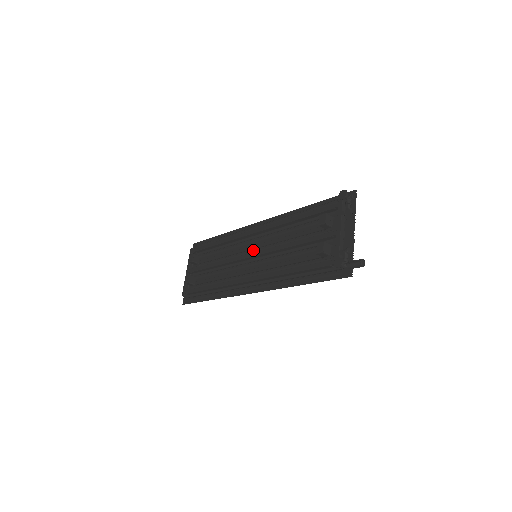
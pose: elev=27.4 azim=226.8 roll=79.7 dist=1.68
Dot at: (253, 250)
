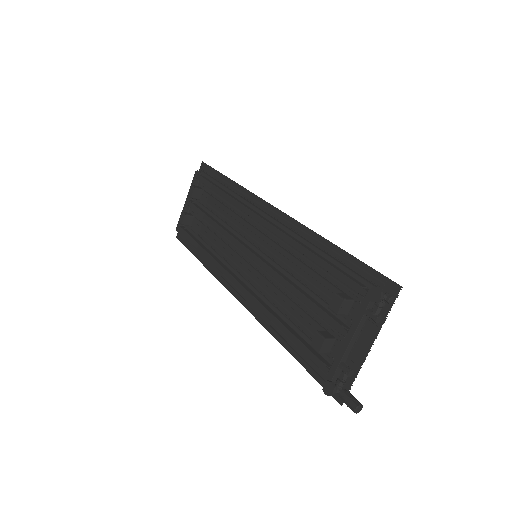
Dot at: (256, 243)
